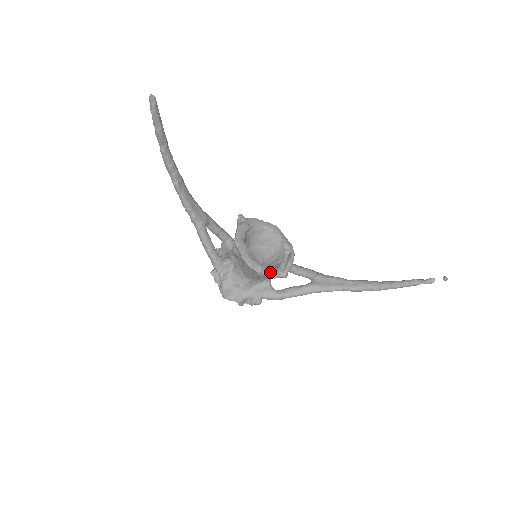
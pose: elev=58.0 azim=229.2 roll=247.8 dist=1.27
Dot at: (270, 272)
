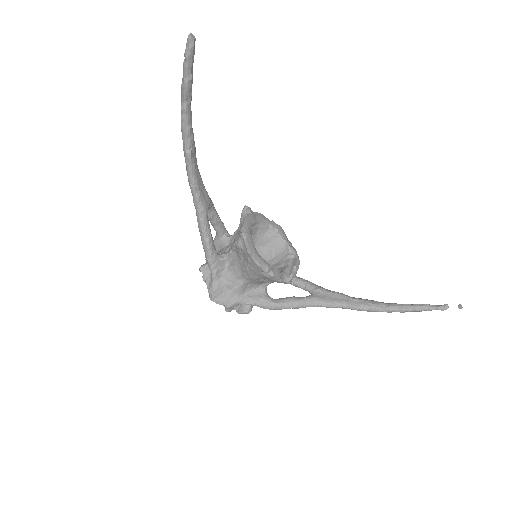
Dot at: (276, 274)
